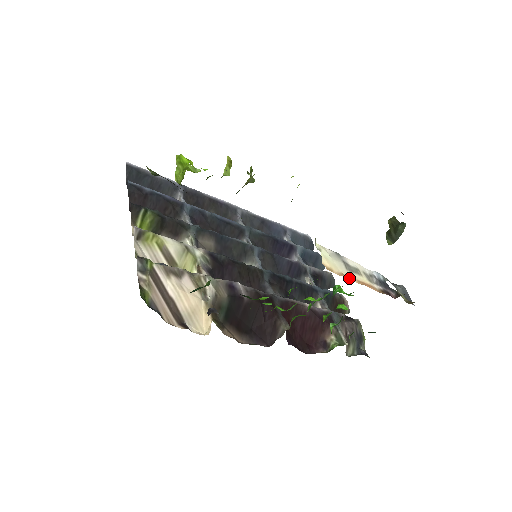
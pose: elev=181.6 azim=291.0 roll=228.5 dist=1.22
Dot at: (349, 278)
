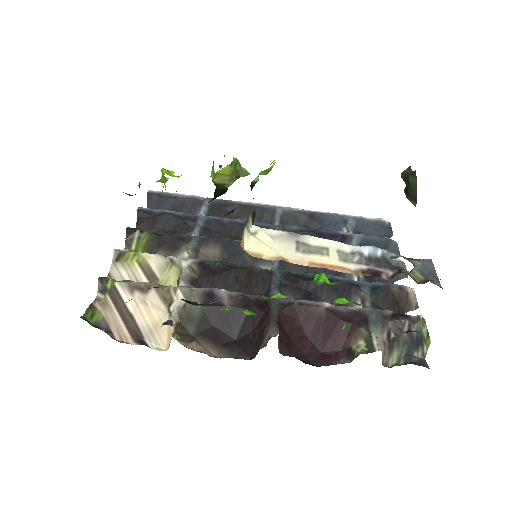
Dot at: (293, 262)
